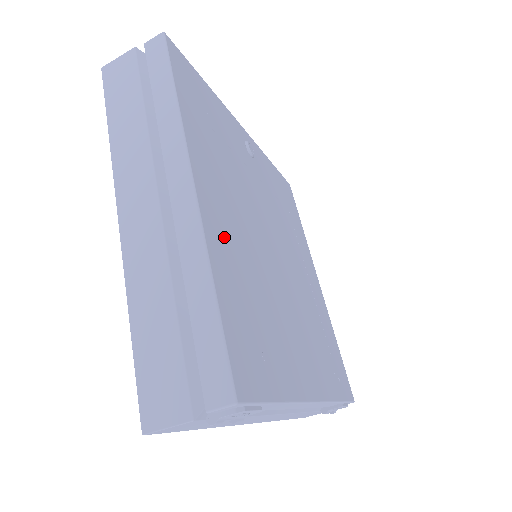
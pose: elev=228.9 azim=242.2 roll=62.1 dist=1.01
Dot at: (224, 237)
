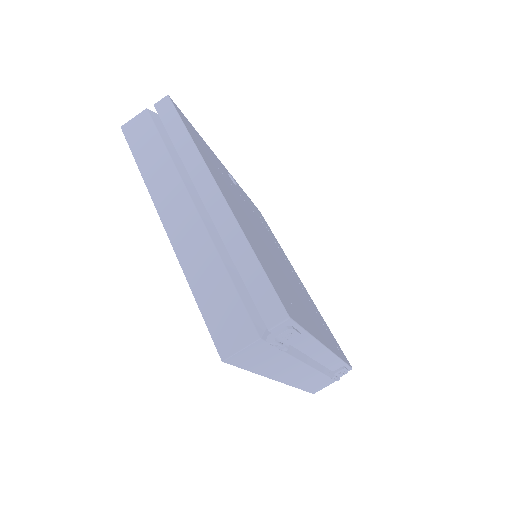
Dot at: (244, 225)
